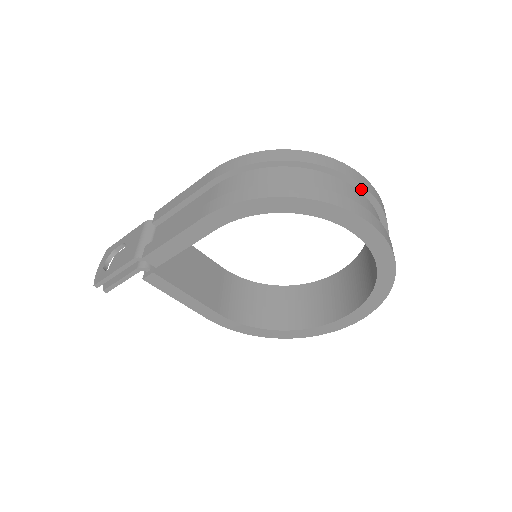
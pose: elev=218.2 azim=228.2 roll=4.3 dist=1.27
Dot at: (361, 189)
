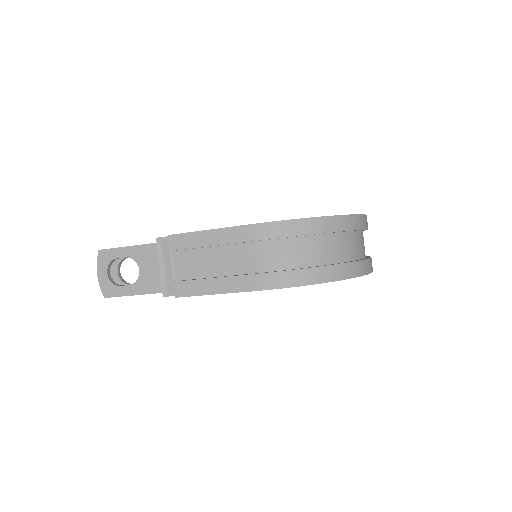
Dot at: occluded
